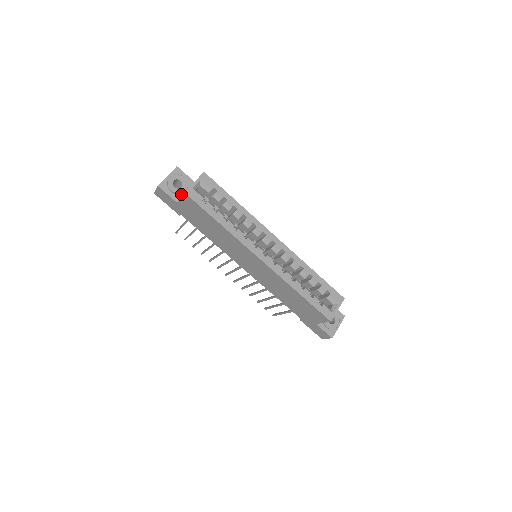
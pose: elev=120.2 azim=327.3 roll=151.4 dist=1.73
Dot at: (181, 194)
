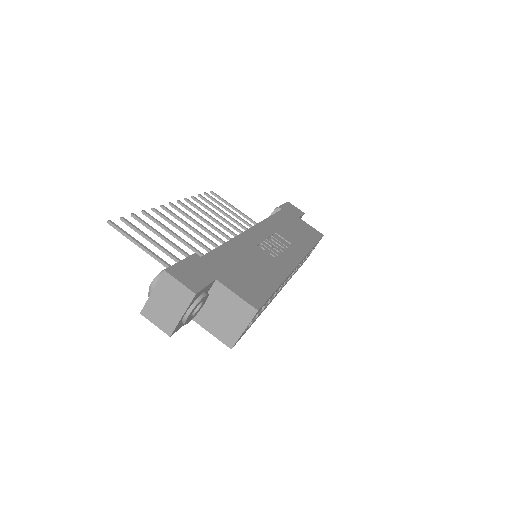
Dot at: occluded
